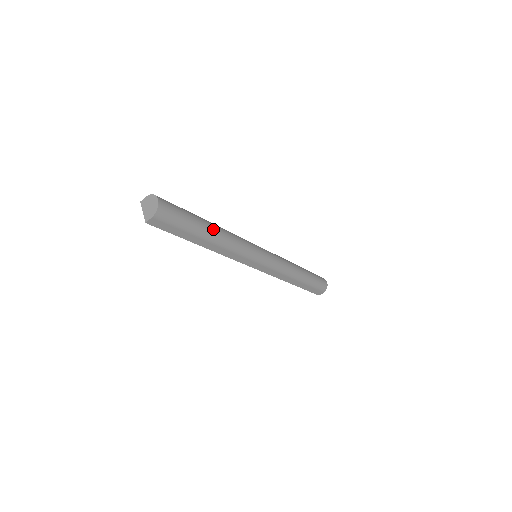
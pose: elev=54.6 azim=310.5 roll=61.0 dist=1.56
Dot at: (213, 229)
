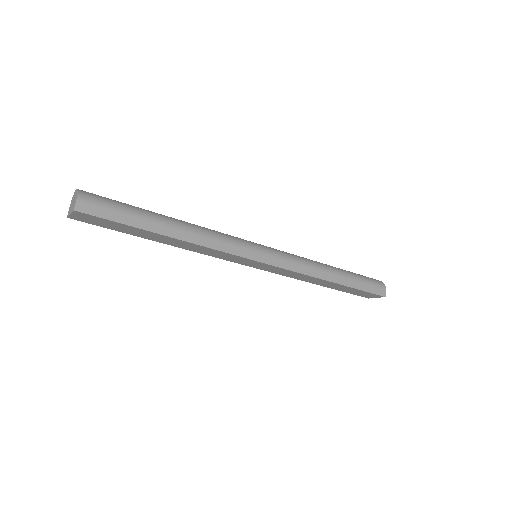
Dot at: (169, 217)
